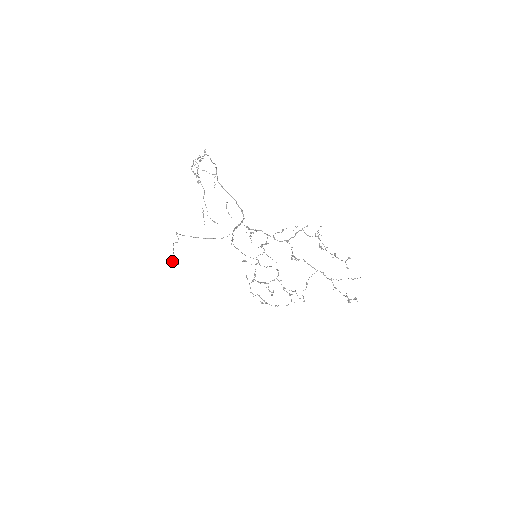
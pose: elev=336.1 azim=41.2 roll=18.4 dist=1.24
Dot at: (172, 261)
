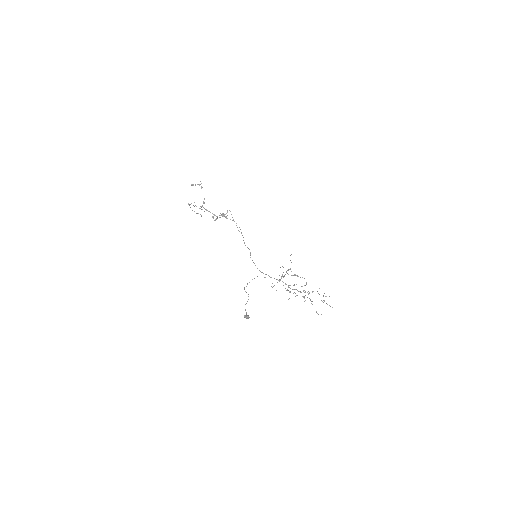
Dot at: (248, 318)
